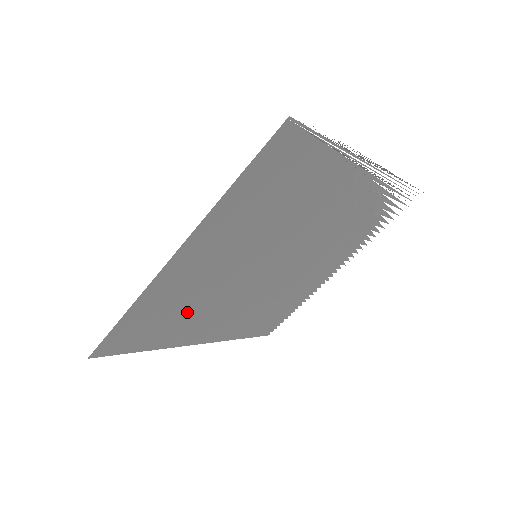
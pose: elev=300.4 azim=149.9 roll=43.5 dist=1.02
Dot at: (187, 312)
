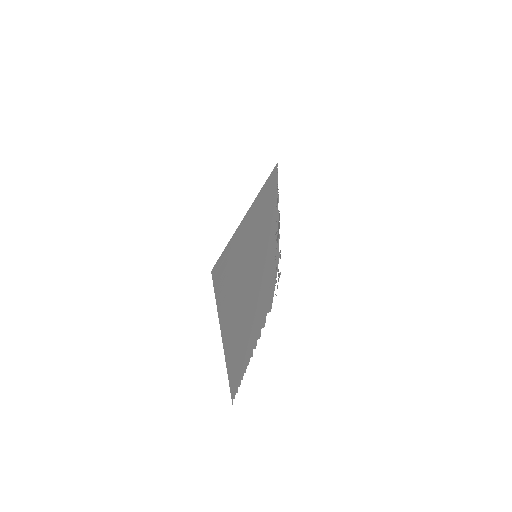
Dot at: occluded
